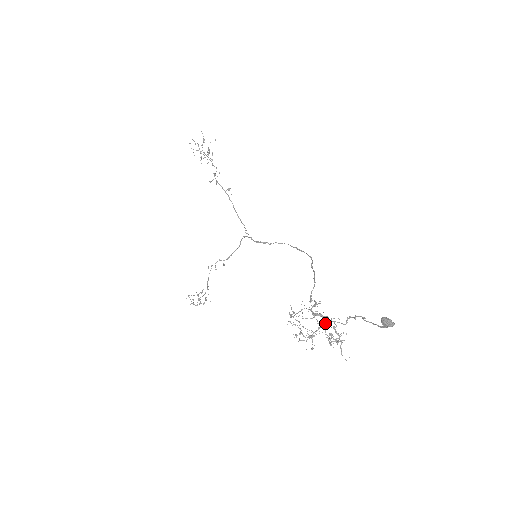
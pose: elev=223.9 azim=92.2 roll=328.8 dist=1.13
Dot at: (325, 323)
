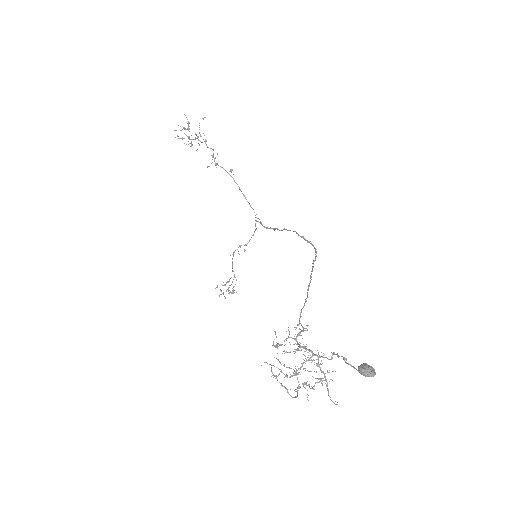
Dot at: (309, 358)
